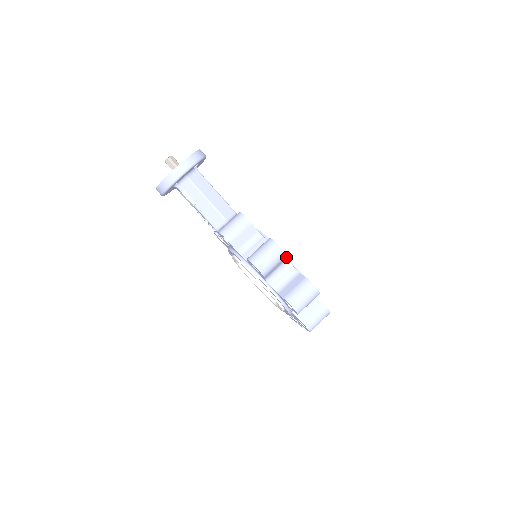
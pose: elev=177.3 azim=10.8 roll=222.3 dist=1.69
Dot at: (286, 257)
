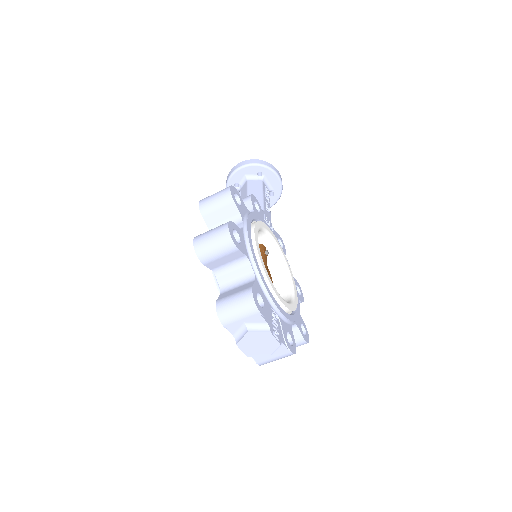
Dot at: (237, 208)
